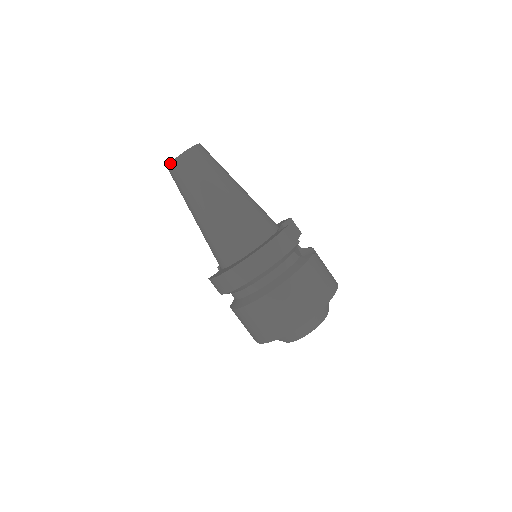
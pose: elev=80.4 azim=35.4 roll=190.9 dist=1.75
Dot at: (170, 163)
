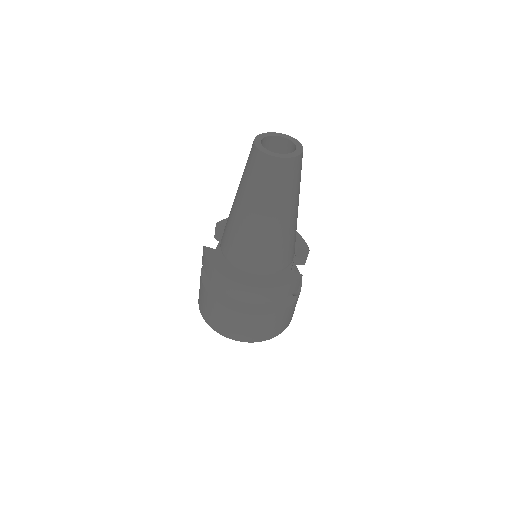
Dot at: (261, 151)
